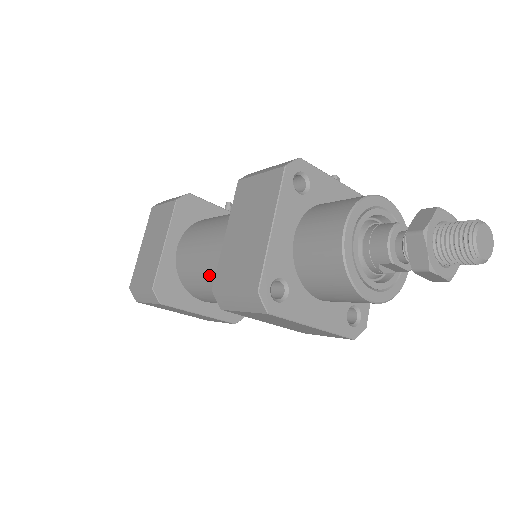
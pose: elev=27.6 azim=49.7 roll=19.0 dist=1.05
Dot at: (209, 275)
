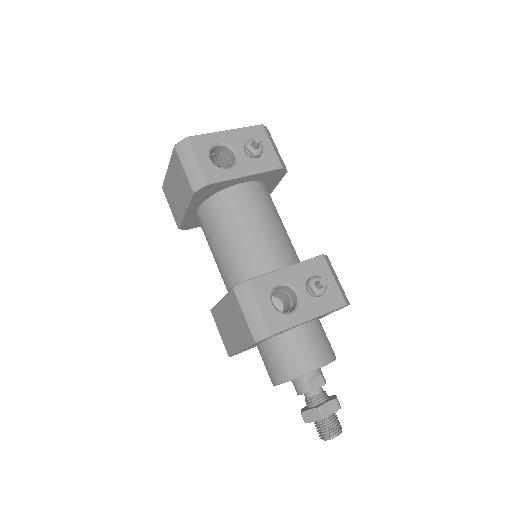
Dot at: occluded
